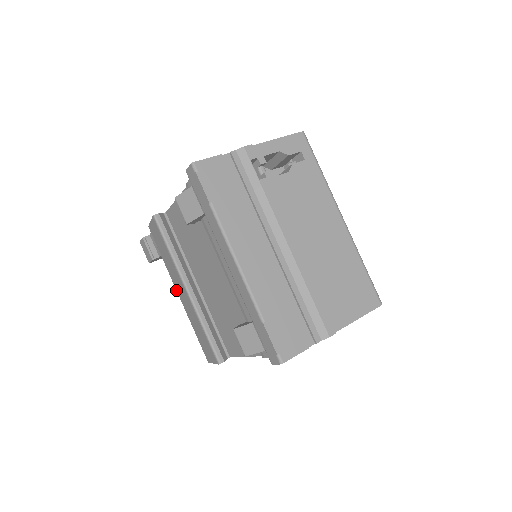
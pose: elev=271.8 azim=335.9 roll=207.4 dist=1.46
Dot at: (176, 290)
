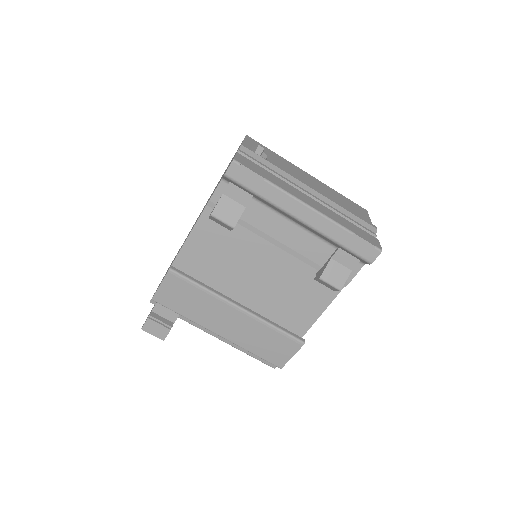
Dot at: occluded
